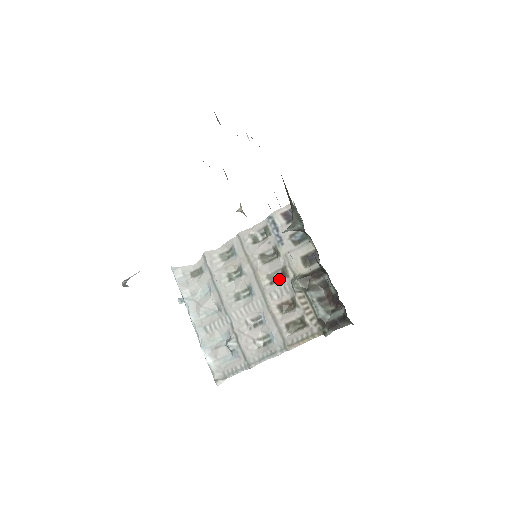
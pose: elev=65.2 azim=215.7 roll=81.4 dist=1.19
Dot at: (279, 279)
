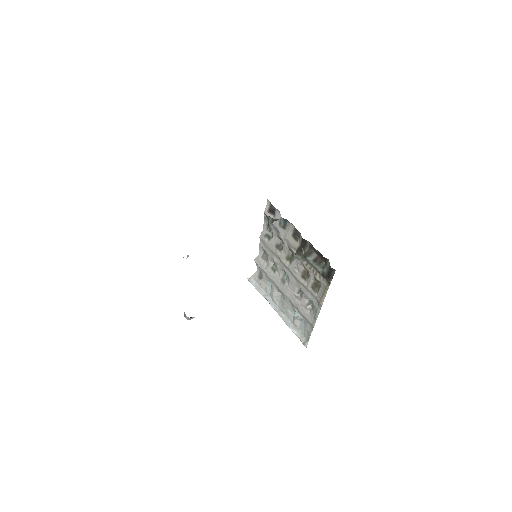
Dot at: (293, 257)
